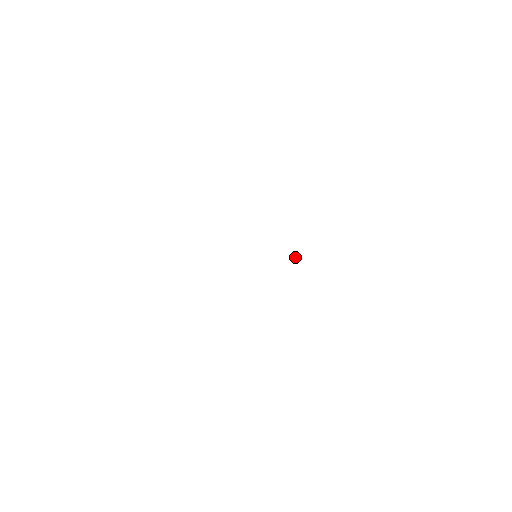
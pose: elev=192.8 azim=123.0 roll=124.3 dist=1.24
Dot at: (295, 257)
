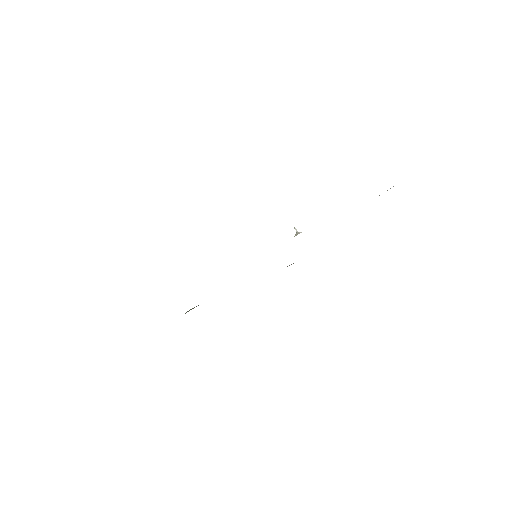
Dot at: (294, 227)
